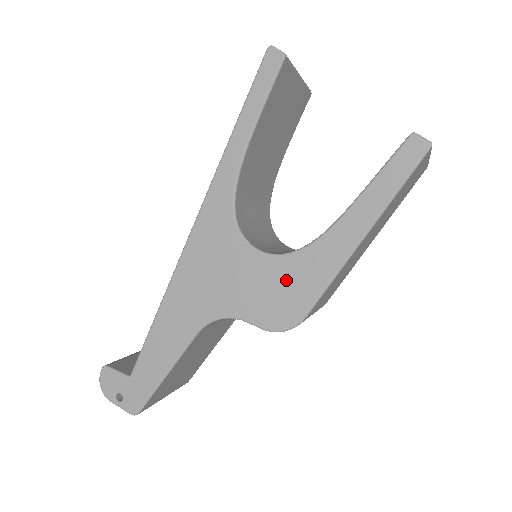
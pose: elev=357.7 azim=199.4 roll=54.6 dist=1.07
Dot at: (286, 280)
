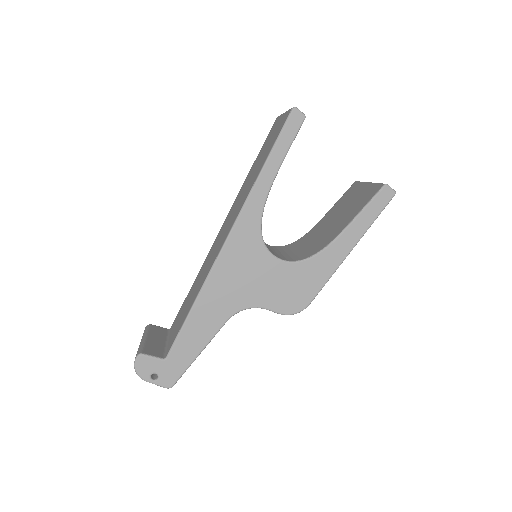
Dot at: (298, 279)
